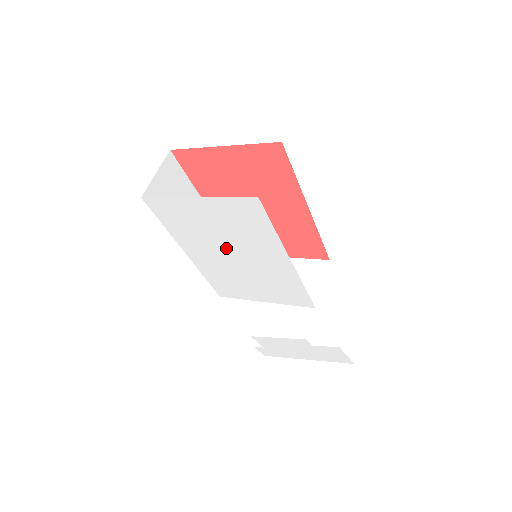
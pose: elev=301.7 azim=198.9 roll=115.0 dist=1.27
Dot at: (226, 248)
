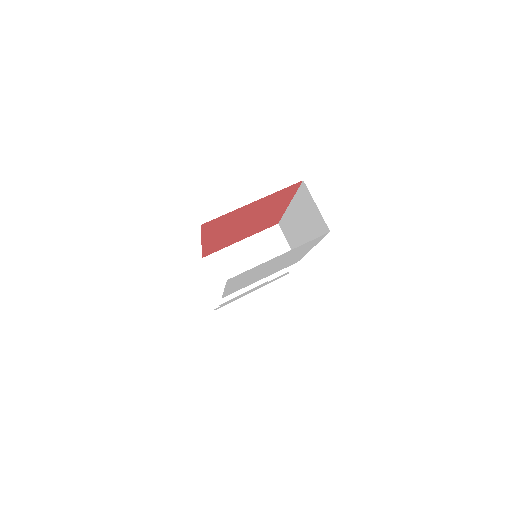
Dot at: occluded
